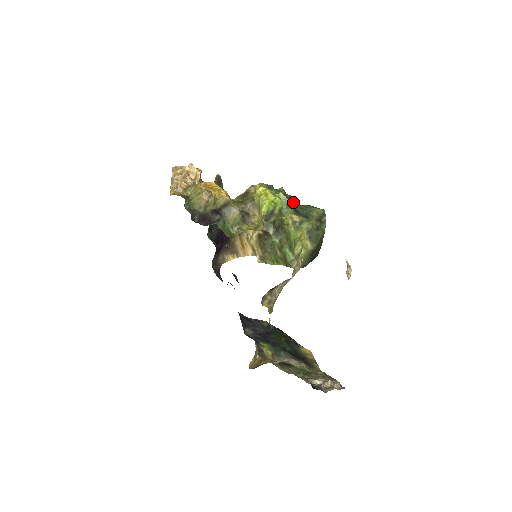
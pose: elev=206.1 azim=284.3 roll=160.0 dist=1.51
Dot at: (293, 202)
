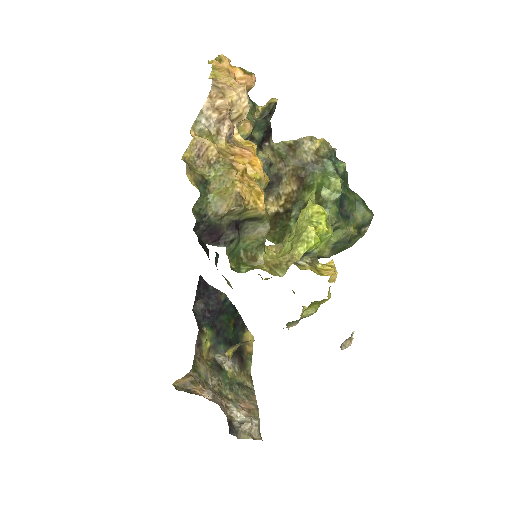
Dot at: (345, 183)
